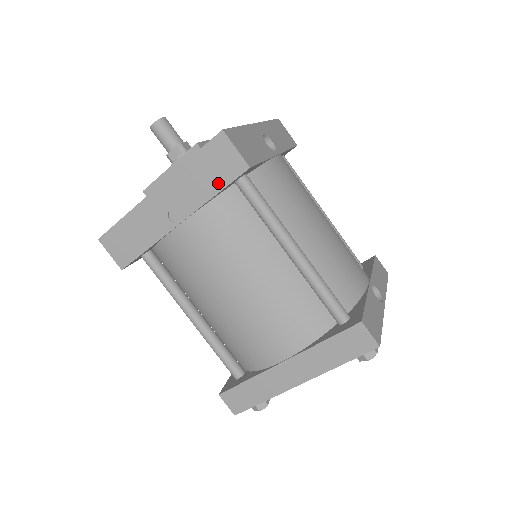
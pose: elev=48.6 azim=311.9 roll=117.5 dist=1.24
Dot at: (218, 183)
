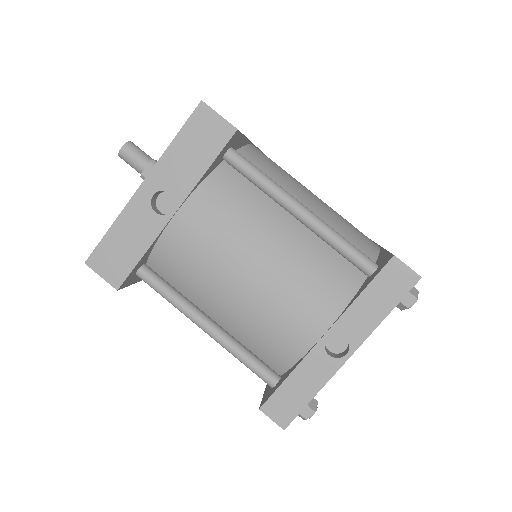
Dot at: occluded
